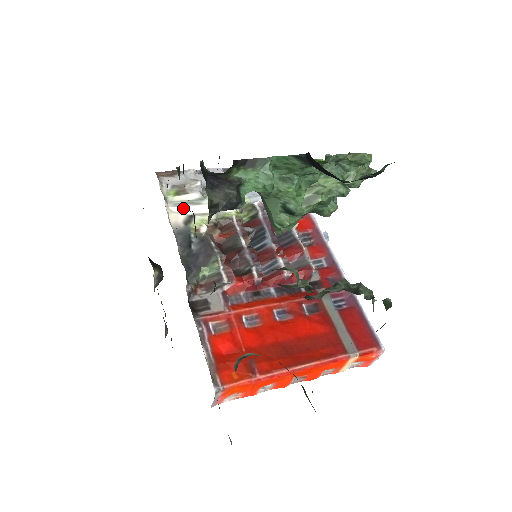
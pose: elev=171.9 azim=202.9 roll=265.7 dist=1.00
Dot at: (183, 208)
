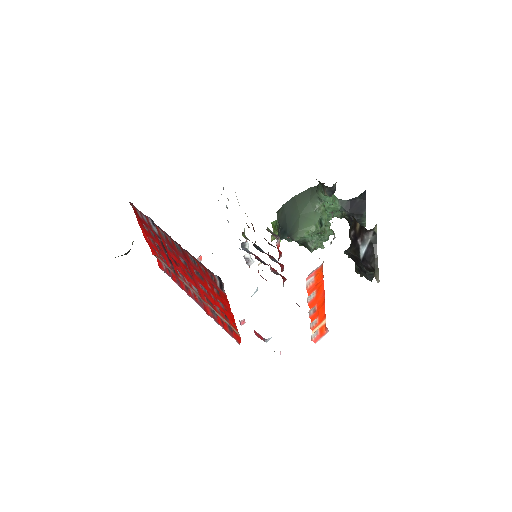
Dot at: occluded
